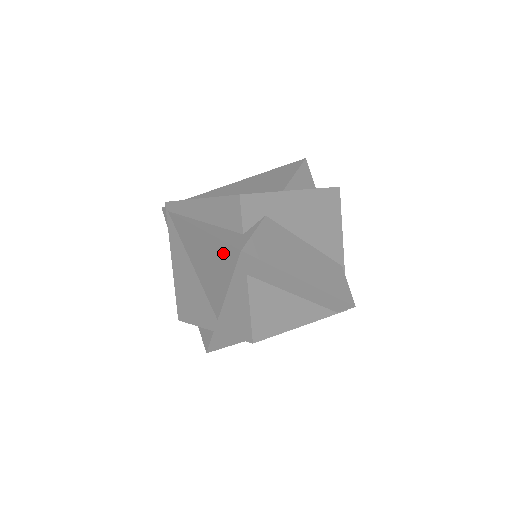
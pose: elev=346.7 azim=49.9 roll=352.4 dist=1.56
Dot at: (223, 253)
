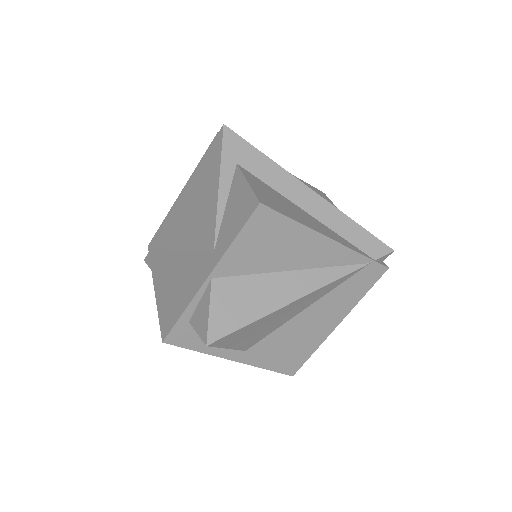
Dot at: (208, 163)
